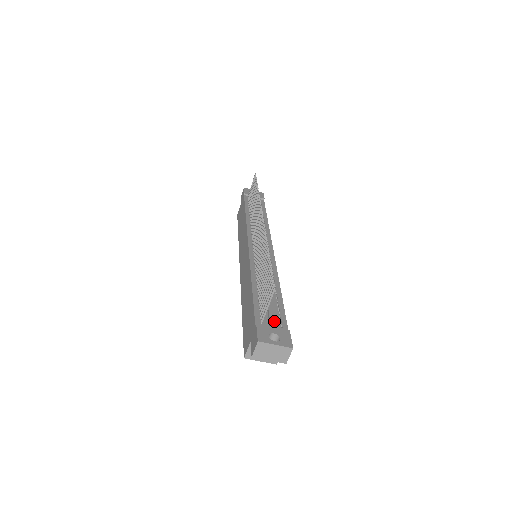
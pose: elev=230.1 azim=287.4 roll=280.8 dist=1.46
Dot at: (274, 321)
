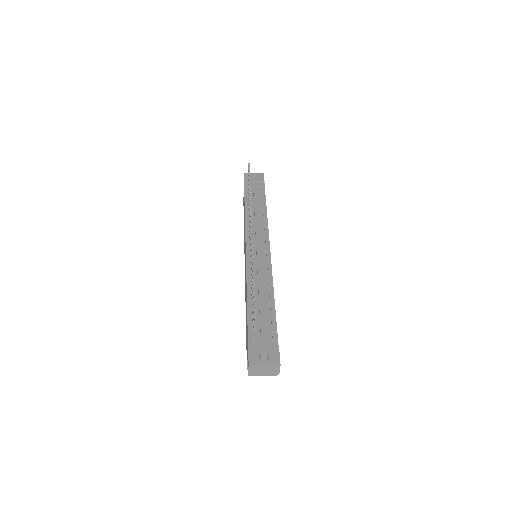
Dot at: (265, 338)
